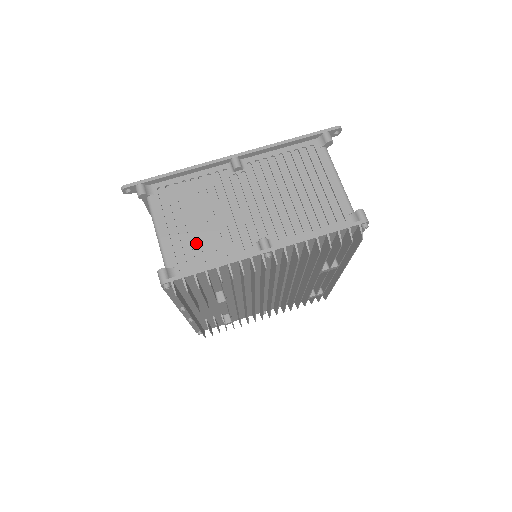
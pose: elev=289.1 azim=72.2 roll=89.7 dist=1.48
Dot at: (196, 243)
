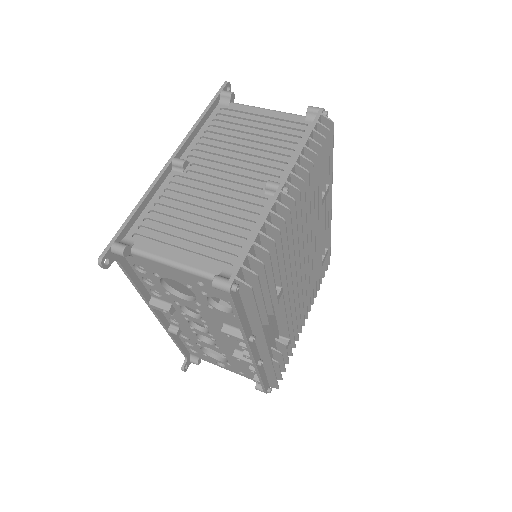
Dot at: (217, 238)
